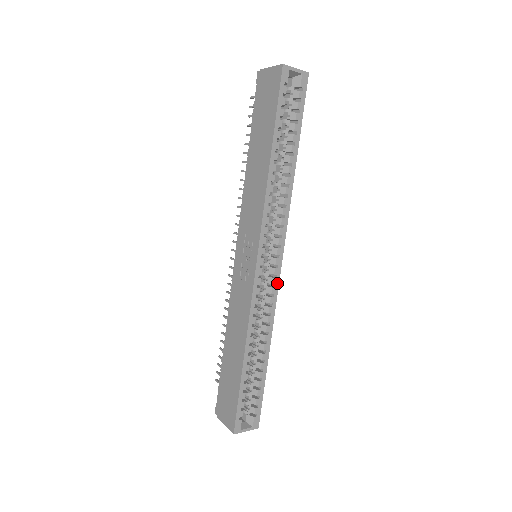
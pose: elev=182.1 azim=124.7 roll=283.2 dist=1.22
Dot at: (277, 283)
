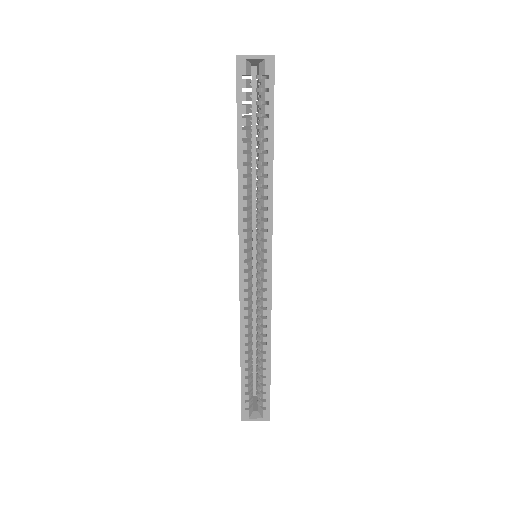
Dot at: (269, 287)
